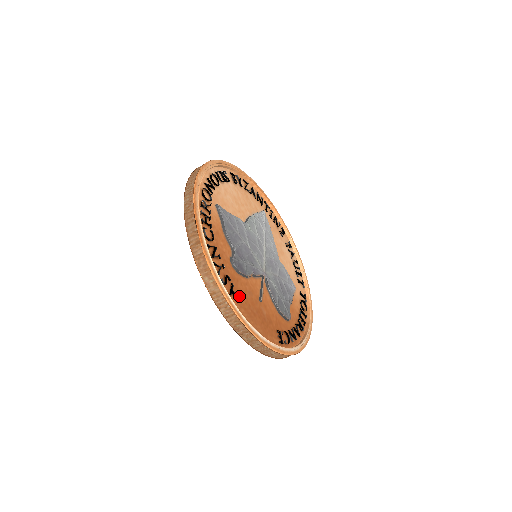
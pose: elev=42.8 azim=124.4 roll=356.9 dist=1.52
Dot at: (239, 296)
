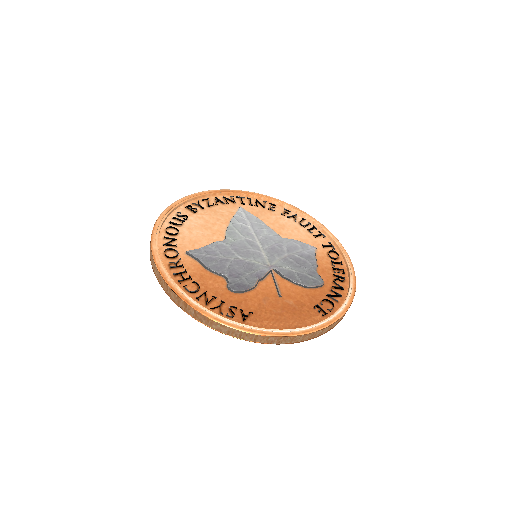
Dot at: (255, 313)
